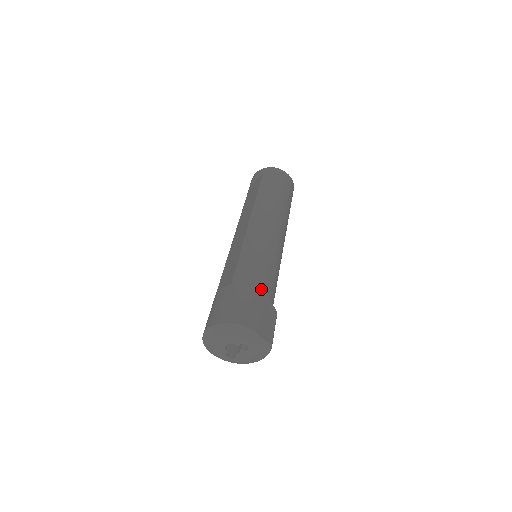
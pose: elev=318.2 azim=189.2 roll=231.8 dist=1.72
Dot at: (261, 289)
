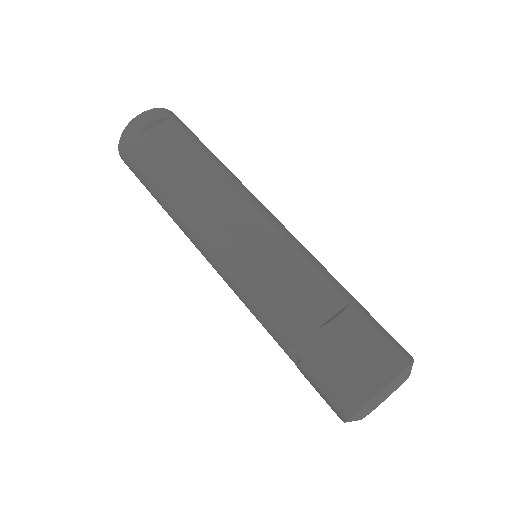
Dot at: occluded
